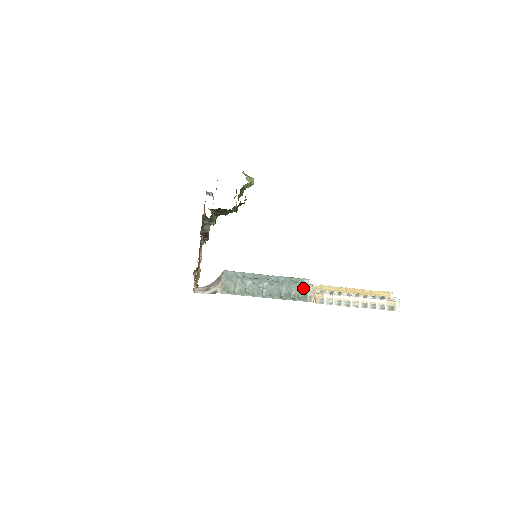
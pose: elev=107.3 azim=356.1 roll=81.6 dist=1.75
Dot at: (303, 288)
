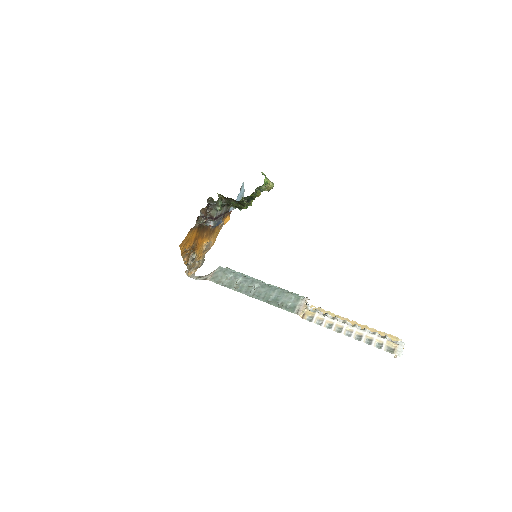
Dot at: (294, 300)
